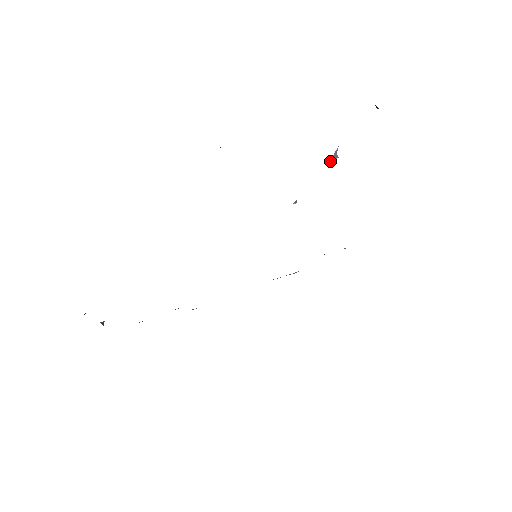
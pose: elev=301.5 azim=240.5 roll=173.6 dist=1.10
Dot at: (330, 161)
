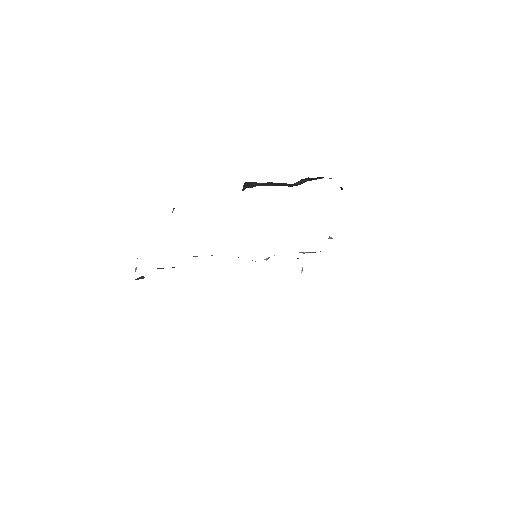
Dot at: occluded
